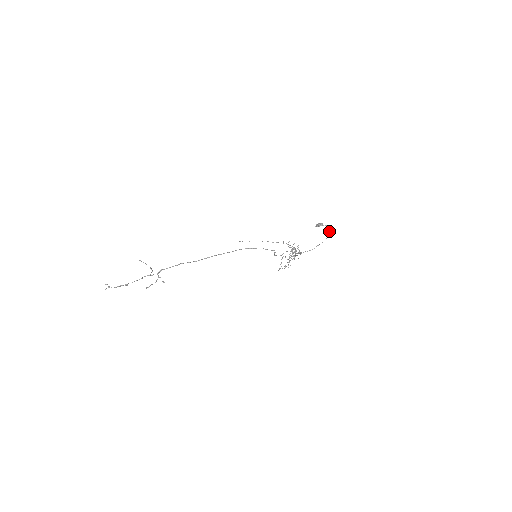
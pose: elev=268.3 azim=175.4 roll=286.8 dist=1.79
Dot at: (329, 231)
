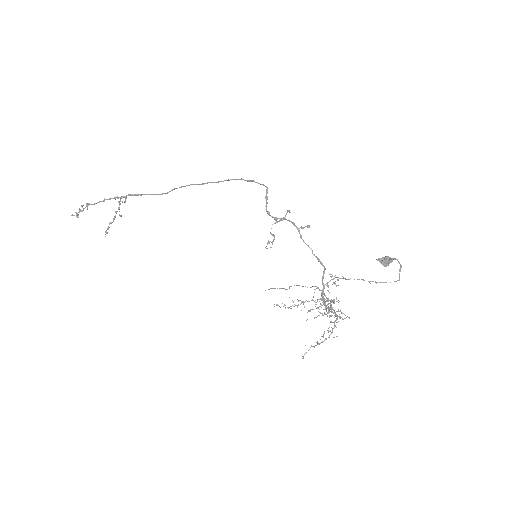
Dot at: (399, 274)
